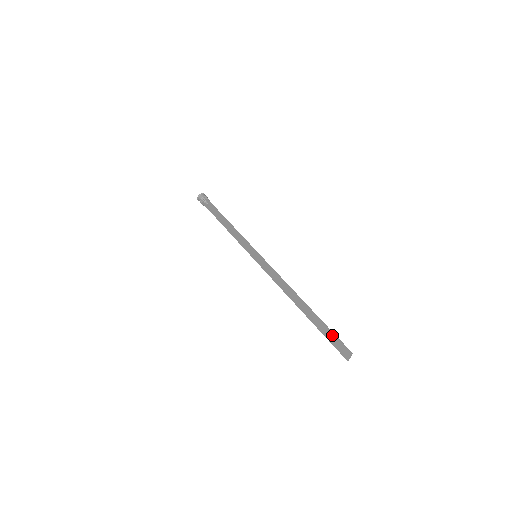
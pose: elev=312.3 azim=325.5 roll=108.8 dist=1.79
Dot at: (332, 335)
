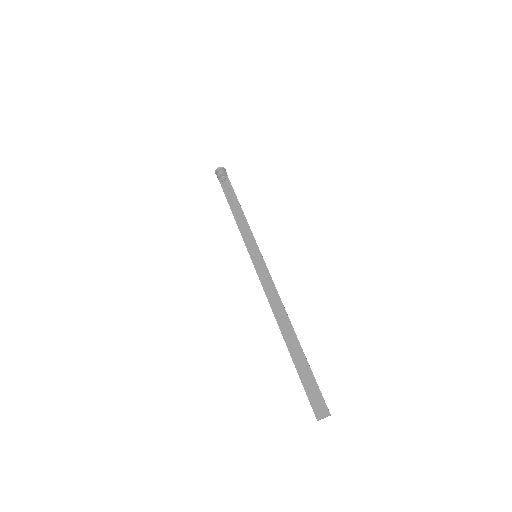
Dot at: (314, 382)
